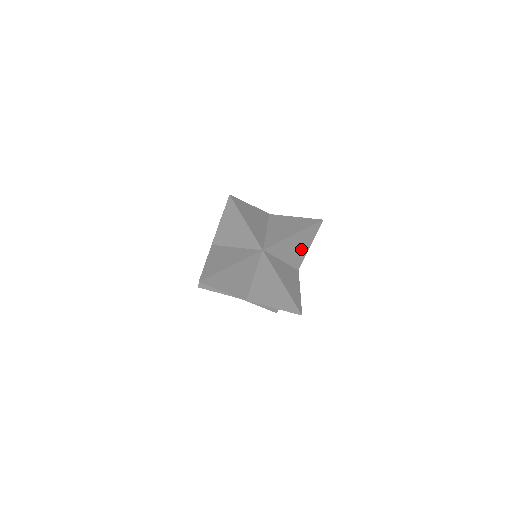
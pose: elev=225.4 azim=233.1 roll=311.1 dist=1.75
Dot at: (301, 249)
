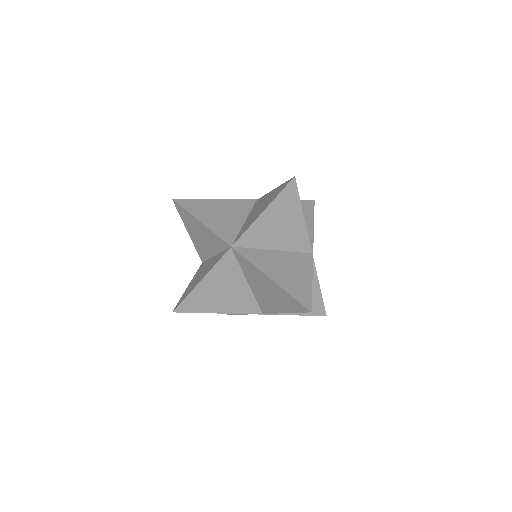
Dot at: (292, 226)
